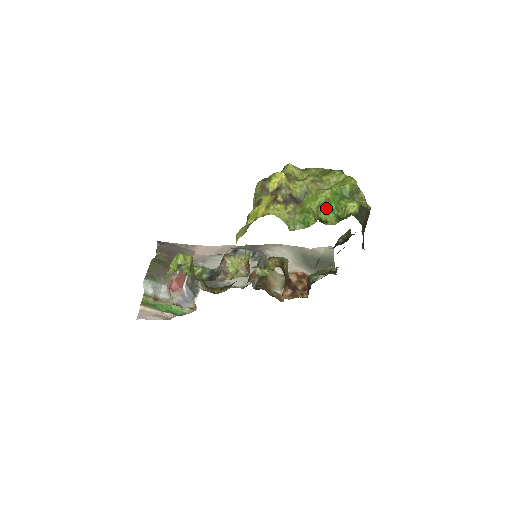
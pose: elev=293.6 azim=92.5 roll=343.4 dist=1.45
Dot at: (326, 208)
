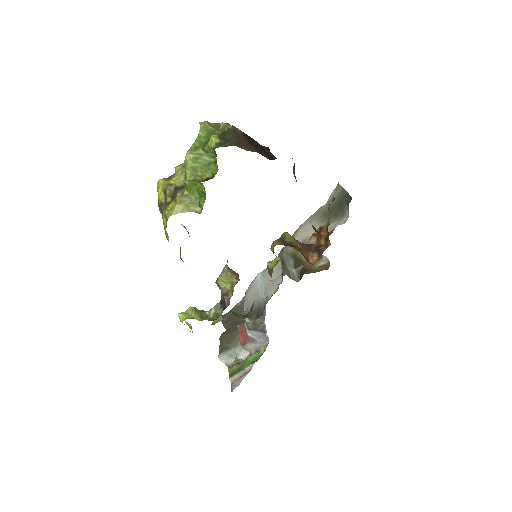
Dot at: (203, 167)
